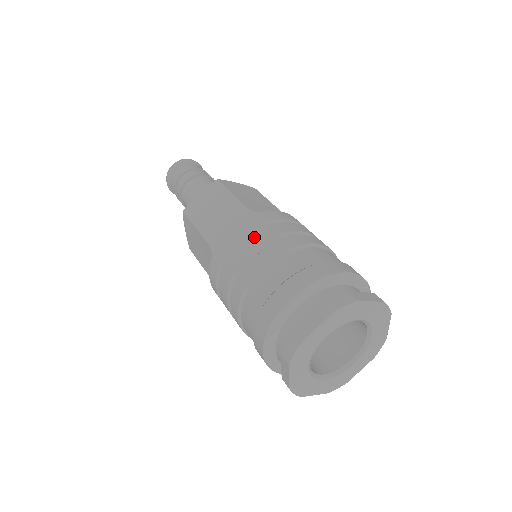
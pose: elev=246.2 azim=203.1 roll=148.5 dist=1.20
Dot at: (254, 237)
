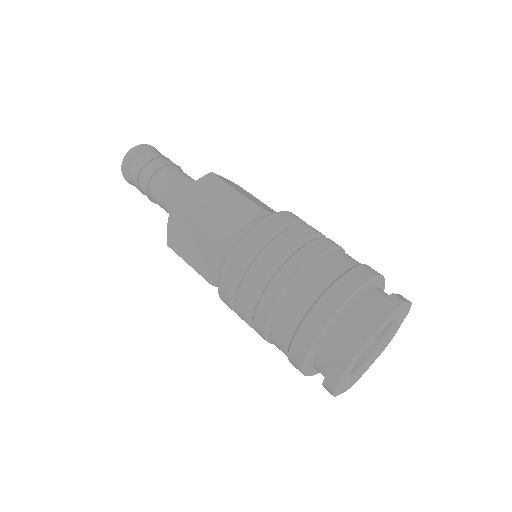
Dot at: (283, 237)
